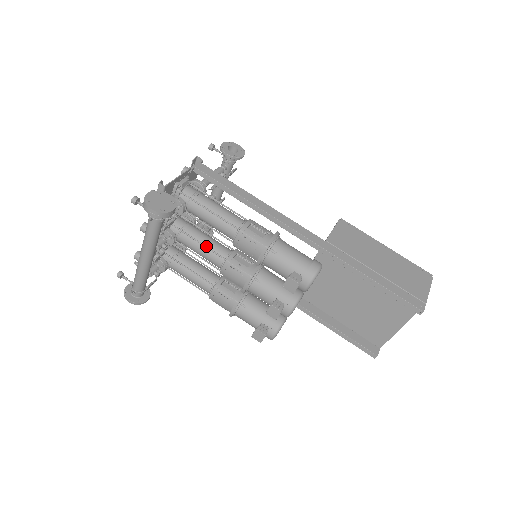
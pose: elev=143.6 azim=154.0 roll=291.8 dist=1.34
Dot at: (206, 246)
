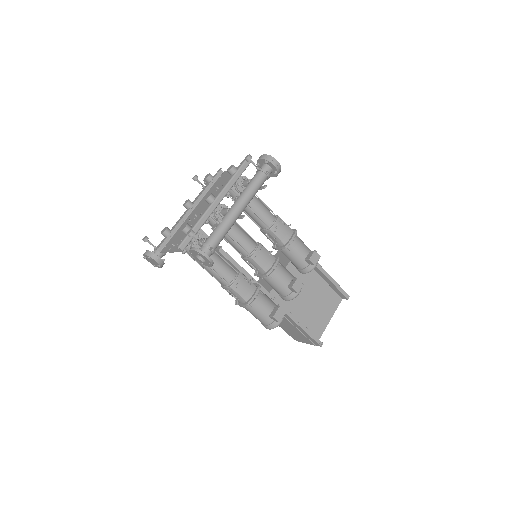
Dot at: occluded
